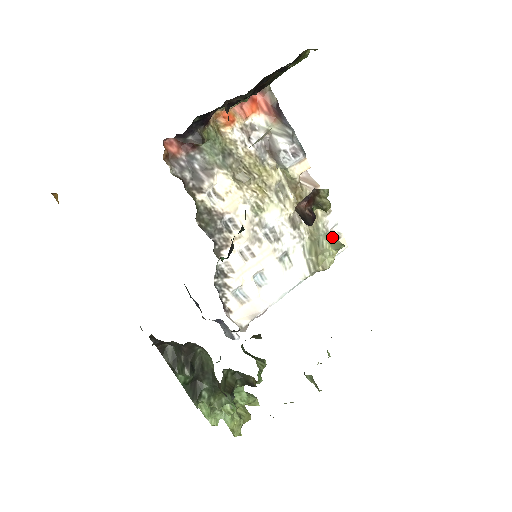
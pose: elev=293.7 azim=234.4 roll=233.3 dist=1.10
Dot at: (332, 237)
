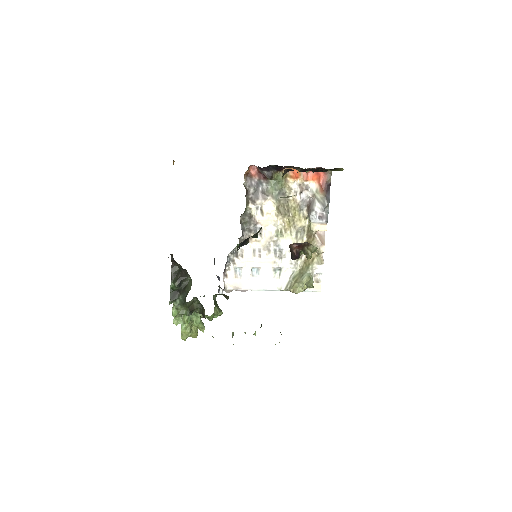
Dot at: (312, 278)
